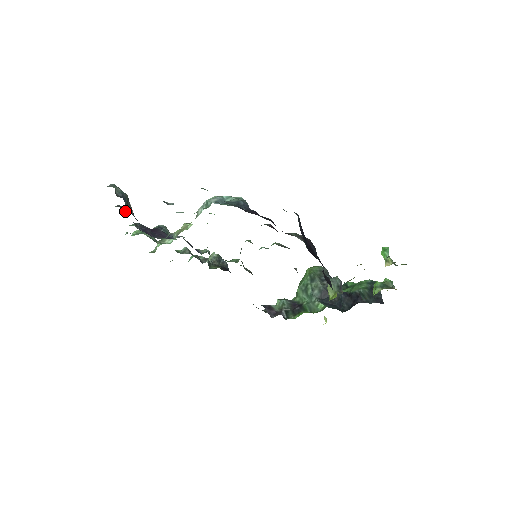
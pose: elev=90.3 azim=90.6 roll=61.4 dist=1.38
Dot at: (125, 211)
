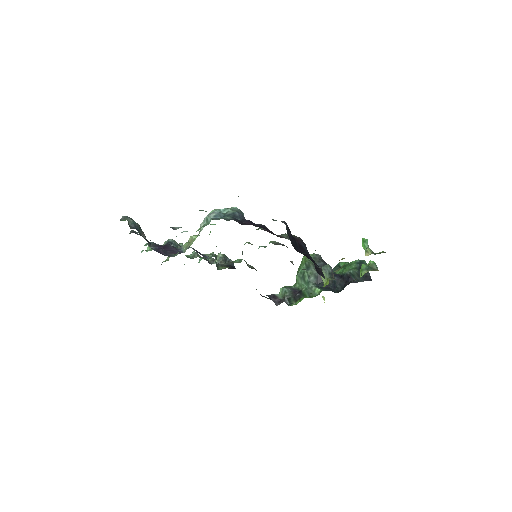
Dot at: occluded
